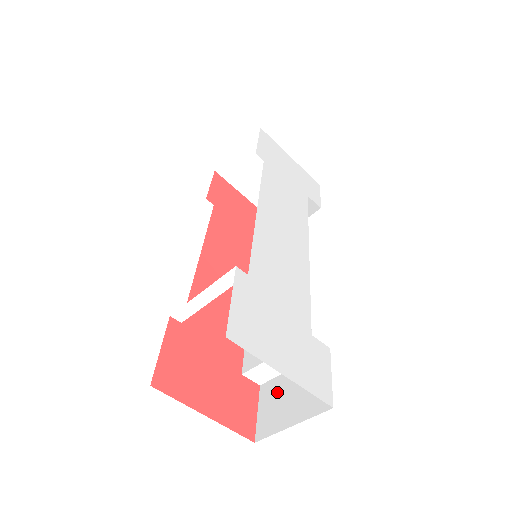
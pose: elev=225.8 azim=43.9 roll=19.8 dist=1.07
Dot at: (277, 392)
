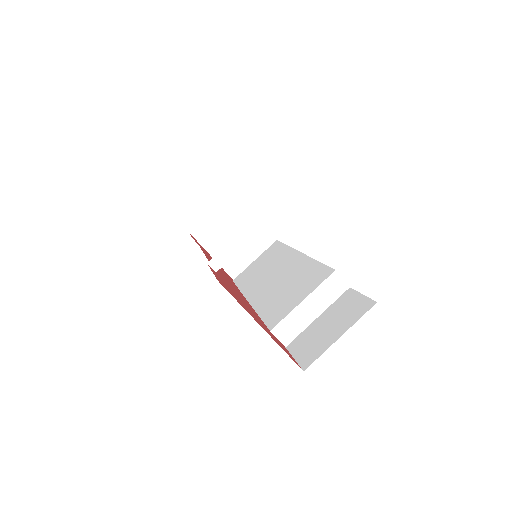
Dot at: (309, 336)
